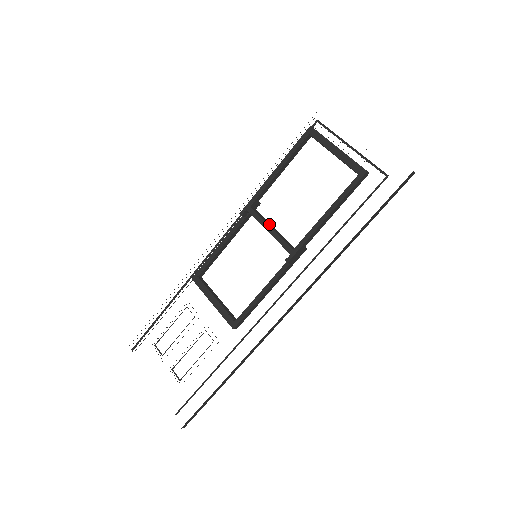
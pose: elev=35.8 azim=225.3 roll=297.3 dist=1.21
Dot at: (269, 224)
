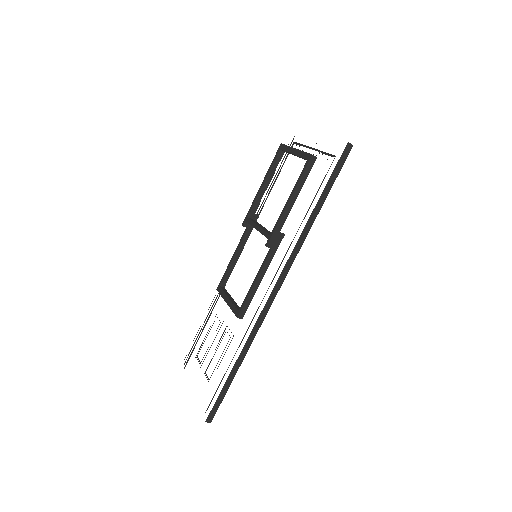
Dot at: (260, 225)
